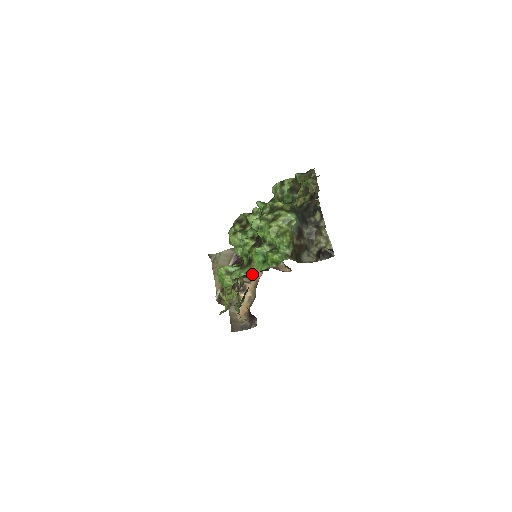
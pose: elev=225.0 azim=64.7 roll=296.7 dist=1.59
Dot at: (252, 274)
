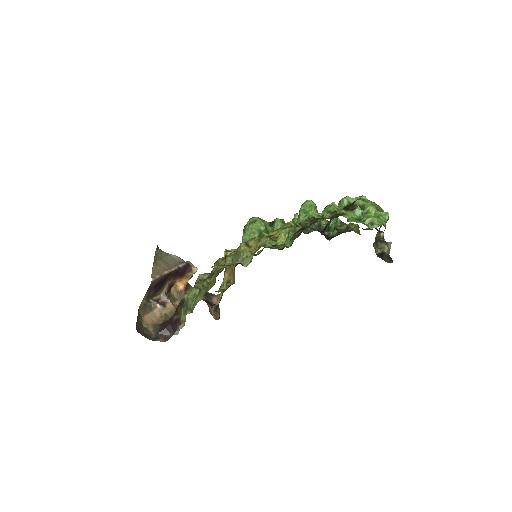
Dot at: occluded
